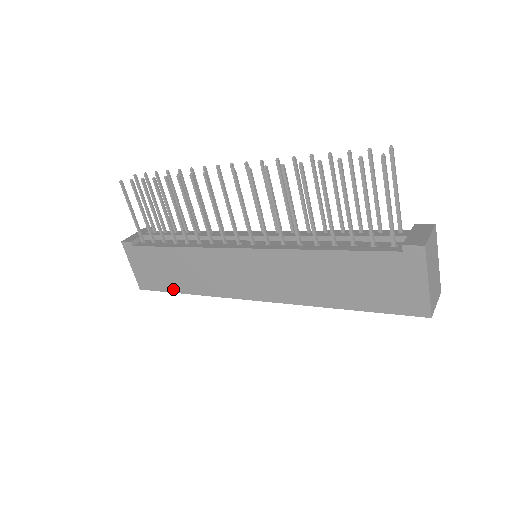
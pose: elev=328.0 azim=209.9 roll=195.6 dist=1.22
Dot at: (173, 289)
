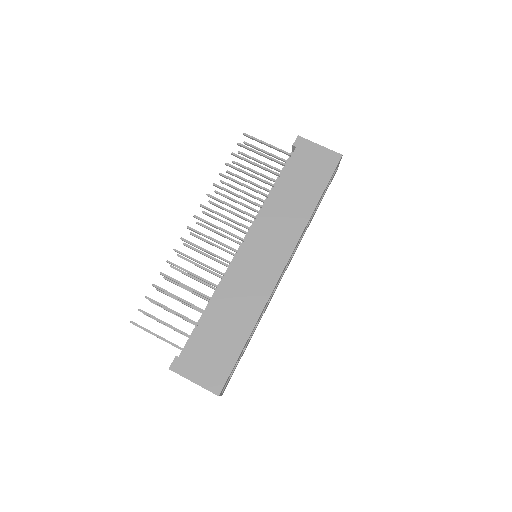
Dot at: (239, 347)
